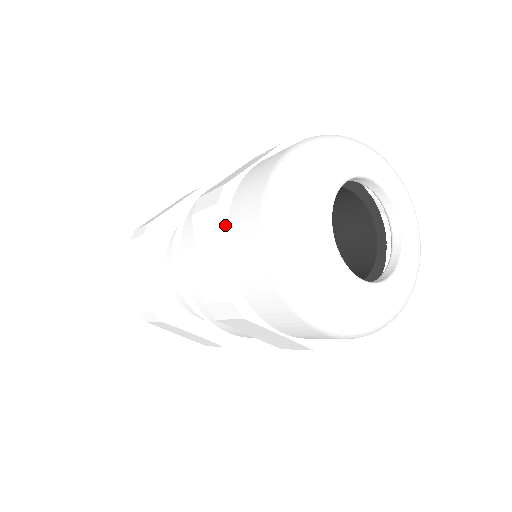
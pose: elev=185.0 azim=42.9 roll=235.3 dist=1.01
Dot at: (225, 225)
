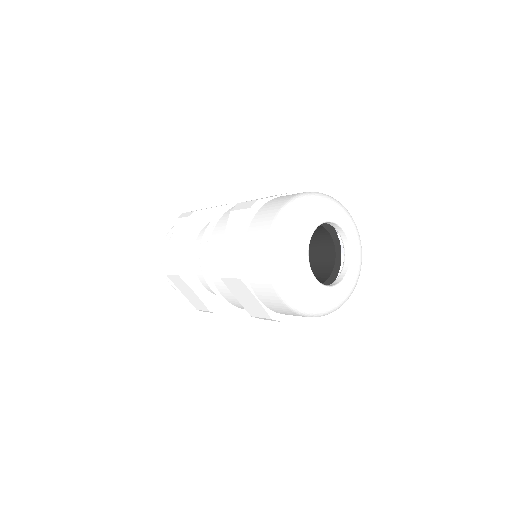
Dot at: (250, 287)
